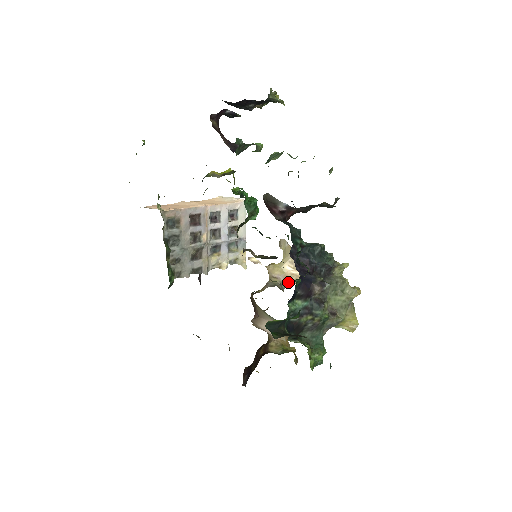
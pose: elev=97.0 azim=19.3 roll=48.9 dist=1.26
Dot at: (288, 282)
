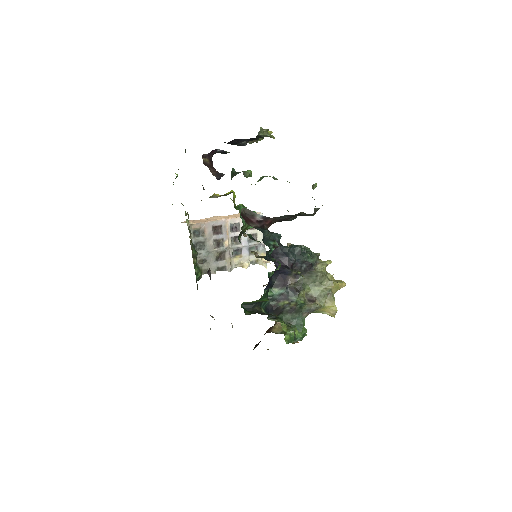
Dot at: occluded
